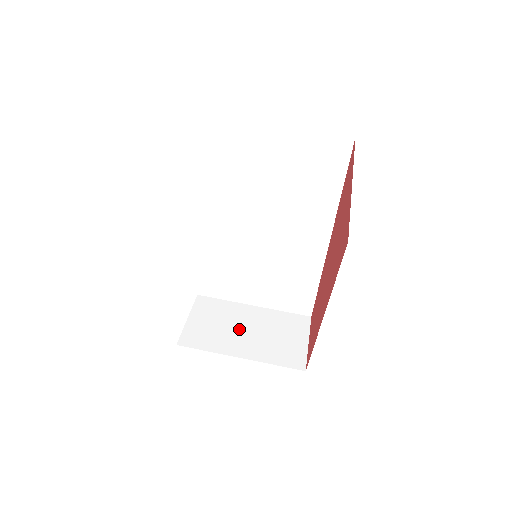
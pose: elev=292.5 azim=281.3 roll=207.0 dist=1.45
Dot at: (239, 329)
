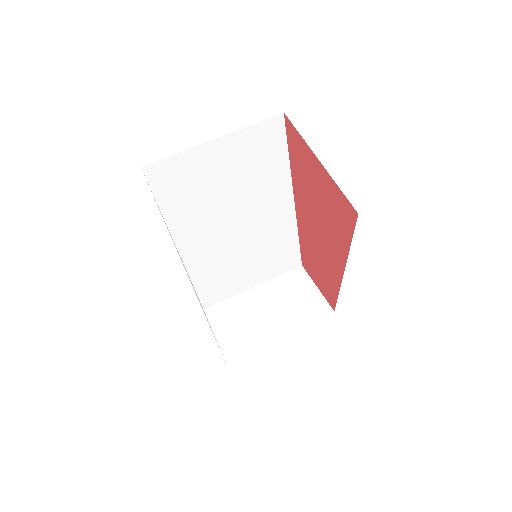
Dot at: (260, 315)
